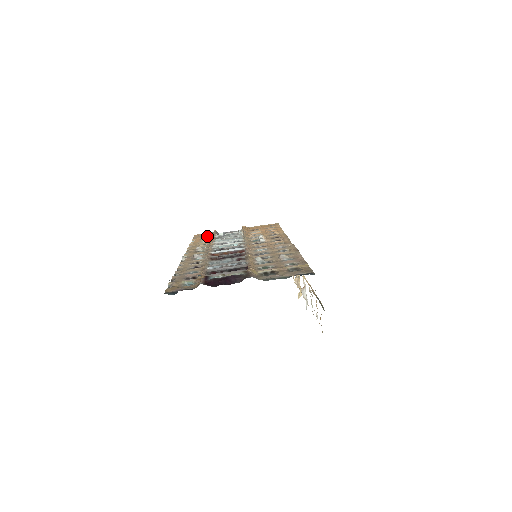
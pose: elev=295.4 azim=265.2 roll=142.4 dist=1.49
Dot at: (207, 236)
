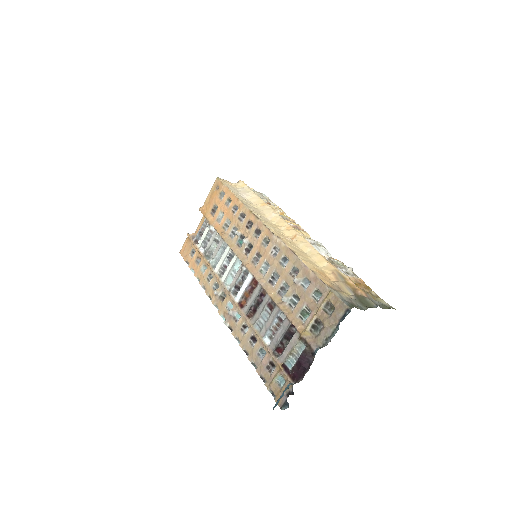
Dot at: (192, 251)
